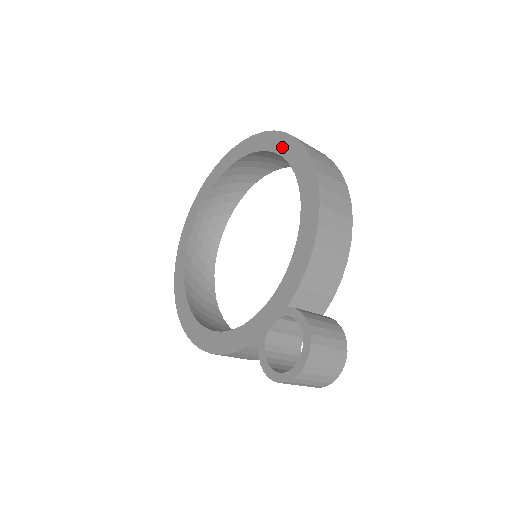
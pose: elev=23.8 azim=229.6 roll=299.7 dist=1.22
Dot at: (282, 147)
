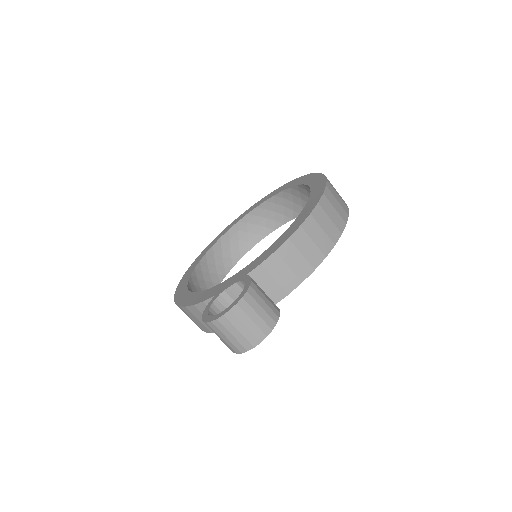
Dot at: (314, 182)
